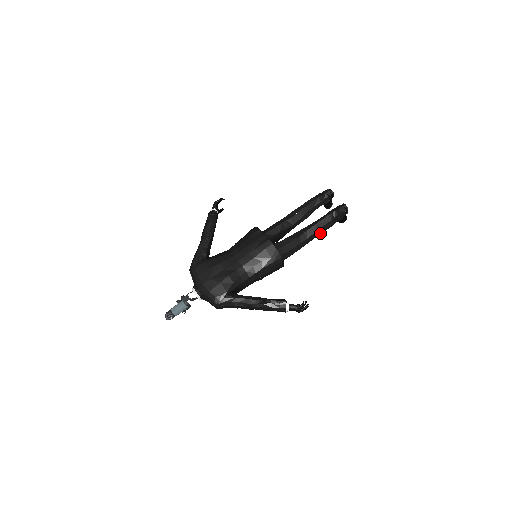
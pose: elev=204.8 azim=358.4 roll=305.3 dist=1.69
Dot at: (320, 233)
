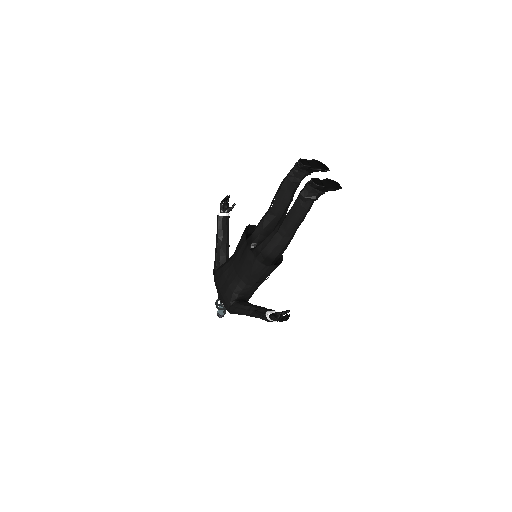
Dot at: (299, 221)
